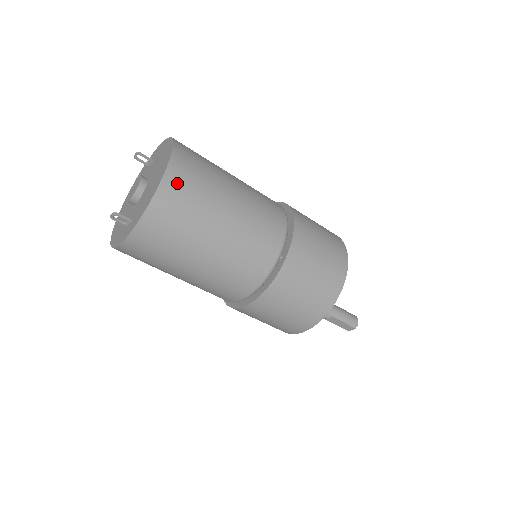
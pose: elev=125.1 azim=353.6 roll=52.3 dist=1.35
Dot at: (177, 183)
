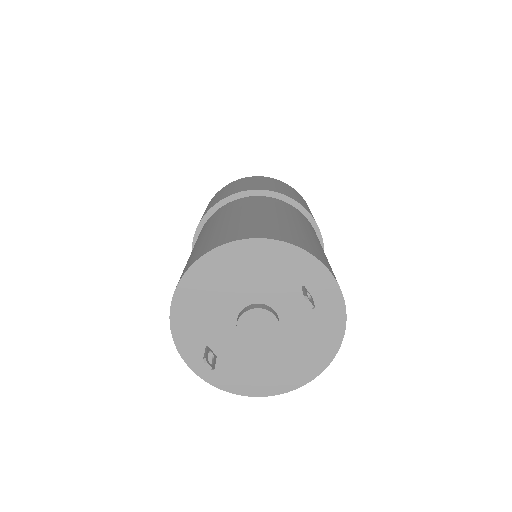
Dot at: occluded
